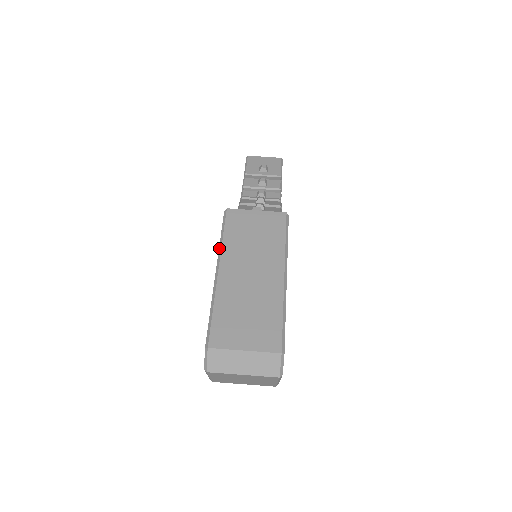
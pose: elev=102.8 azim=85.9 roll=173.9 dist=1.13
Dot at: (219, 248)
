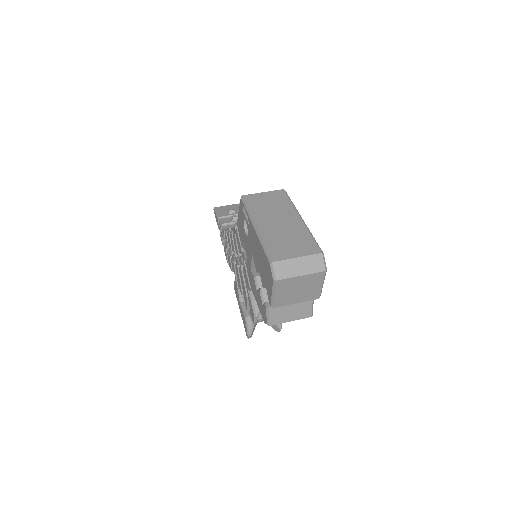
Dot at: (249, 215)
